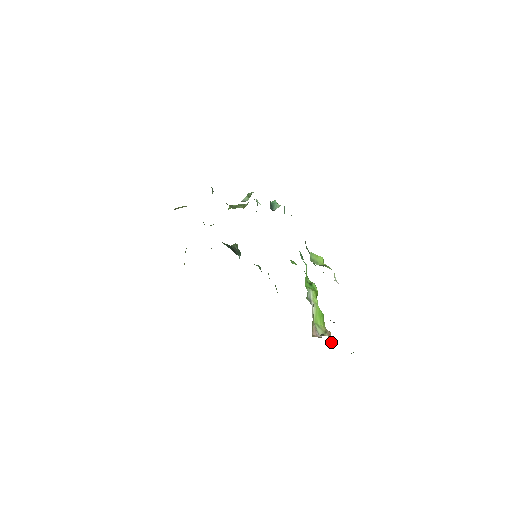
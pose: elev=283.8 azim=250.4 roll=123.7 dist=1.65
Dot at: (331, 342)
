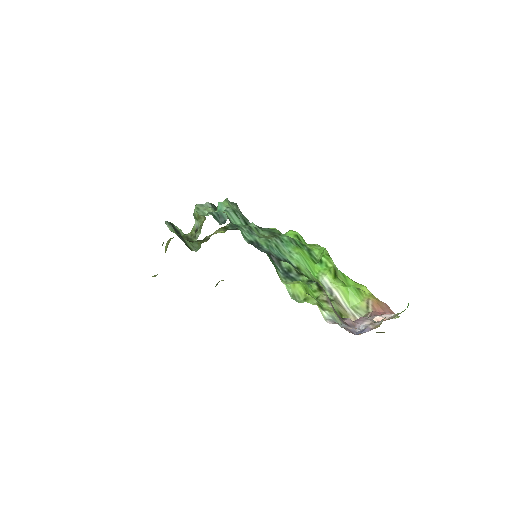
Dot at: (380, 310)
